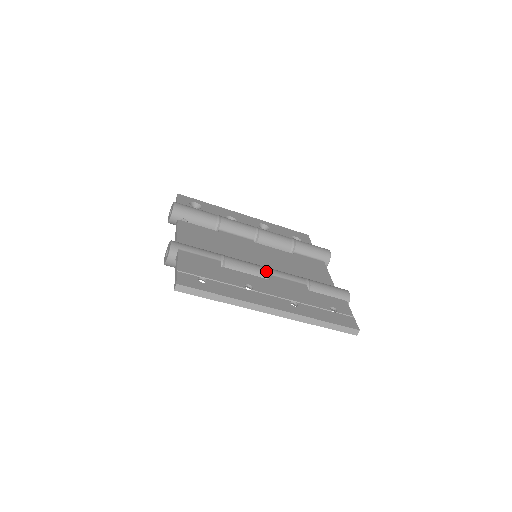
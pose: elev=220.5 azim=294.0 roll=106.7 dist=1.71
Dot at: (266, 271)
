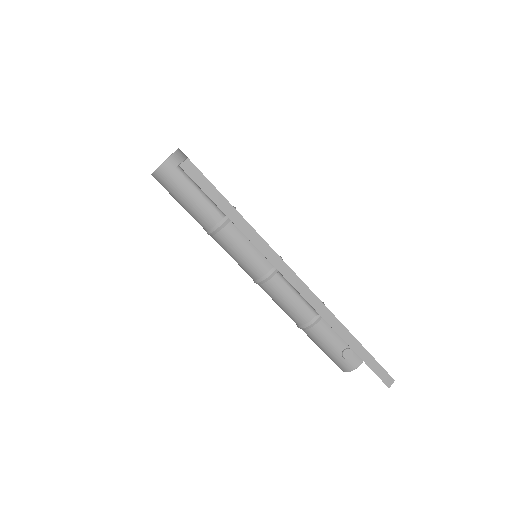
Dot at: occluded
